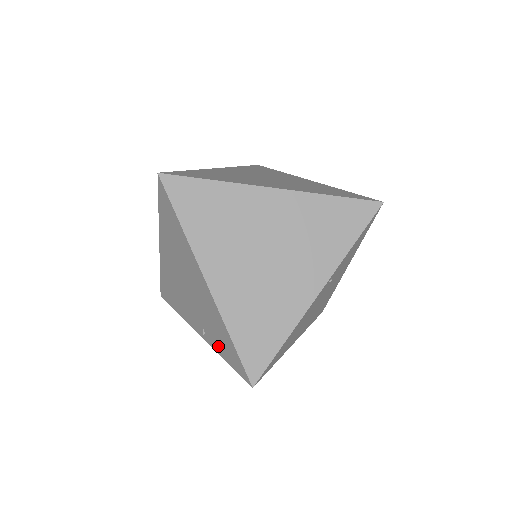
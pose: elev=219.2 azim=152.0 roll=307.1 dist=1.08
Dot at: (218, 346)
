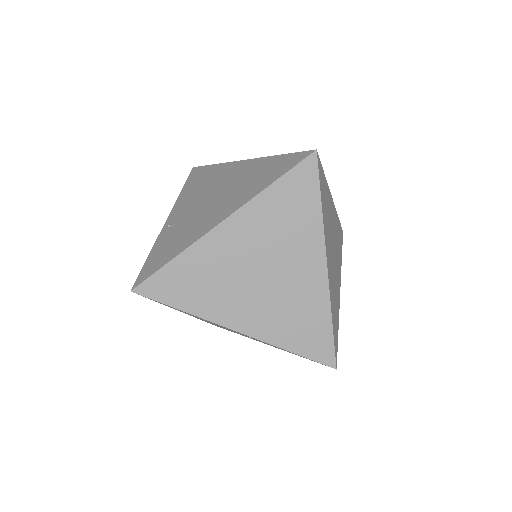
Dot at: (161, 244)
